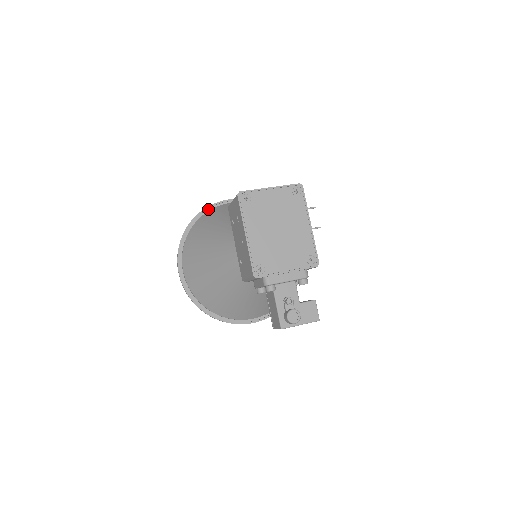
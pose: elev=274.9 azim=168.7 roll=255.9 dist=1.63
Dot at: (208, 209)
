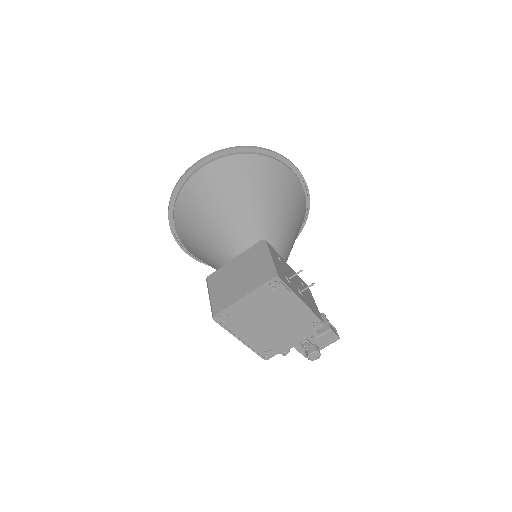
Dot at: (178, 186)
